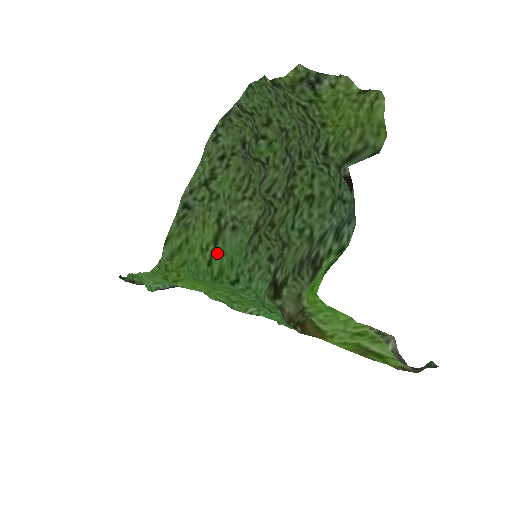
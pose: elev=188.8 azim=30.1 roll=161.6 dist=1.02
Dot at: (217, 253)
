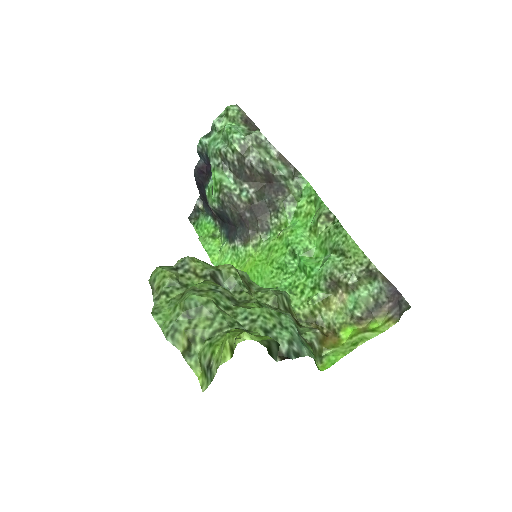
Dot at: occluded
